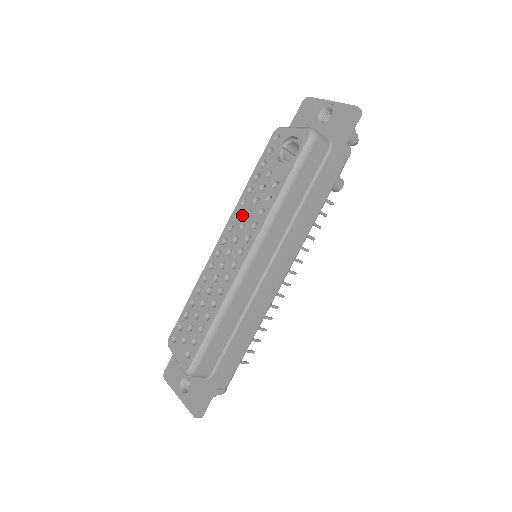
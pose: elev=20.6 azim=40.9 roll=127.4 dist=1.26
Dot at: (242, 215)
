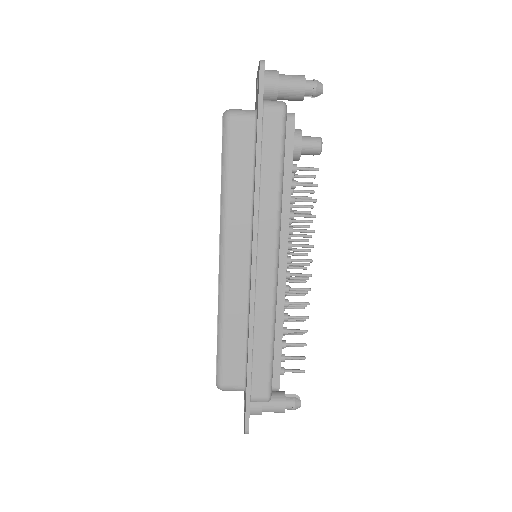
Dot at: occluded
